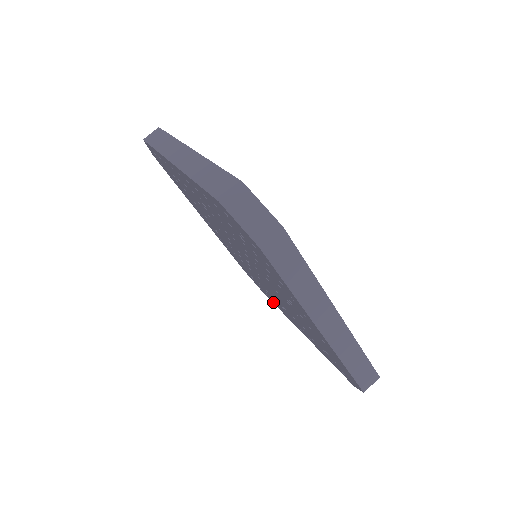
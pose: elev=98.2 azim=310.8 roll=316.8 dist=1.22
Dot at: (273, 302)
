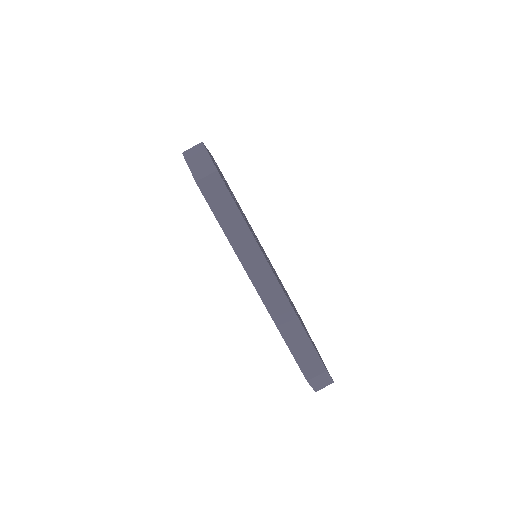
Dot at: occluded
